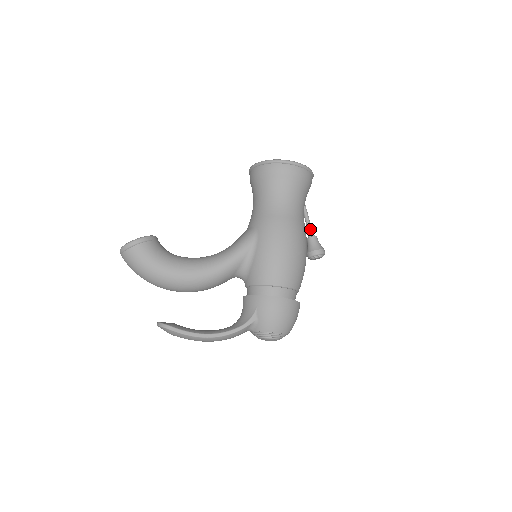
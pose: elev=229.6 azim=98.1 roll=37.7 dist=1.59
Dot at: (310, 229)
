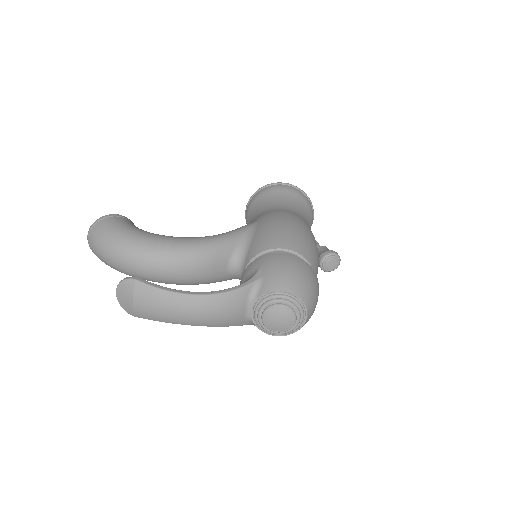
Dot at: (318, 244)
